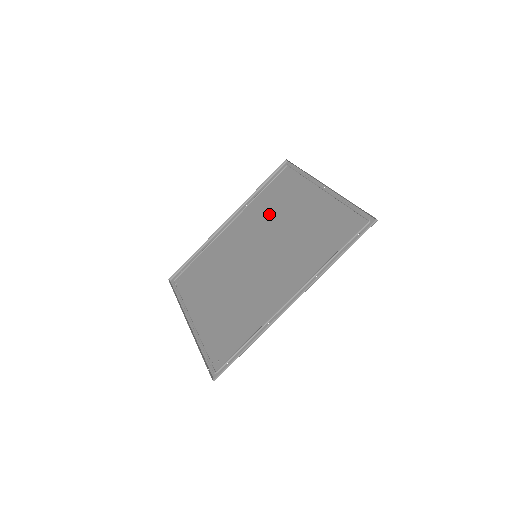
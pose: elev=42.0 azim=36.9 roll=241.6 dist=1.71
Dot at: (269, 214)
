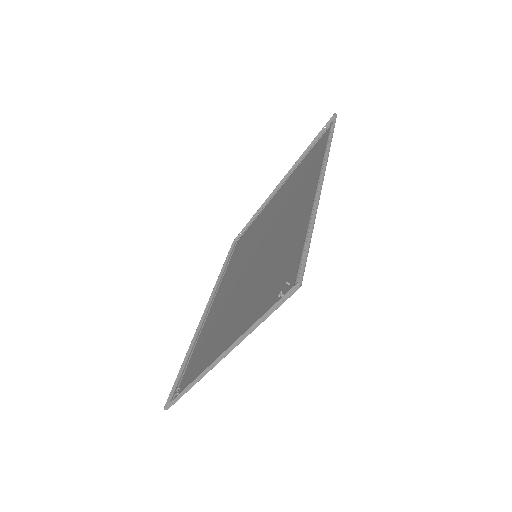
Dot at: (245, 250)
